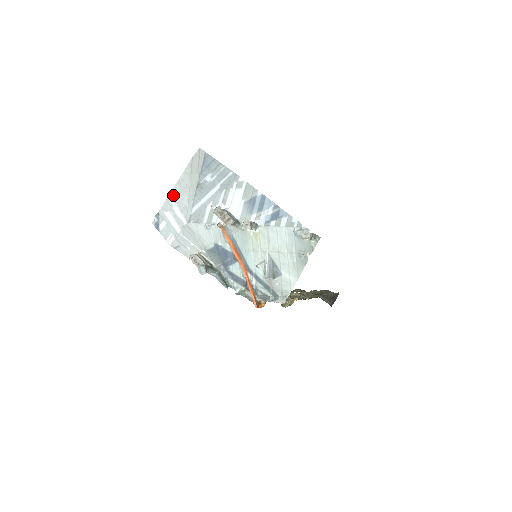
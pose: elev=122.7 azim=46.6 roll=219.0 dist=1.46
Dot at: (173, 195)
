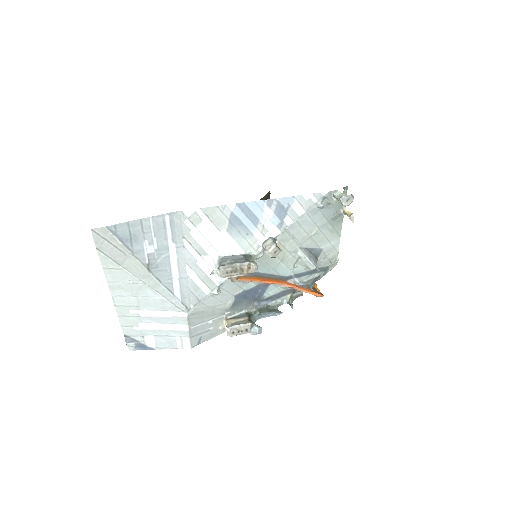
Dot at: (123, 305)
